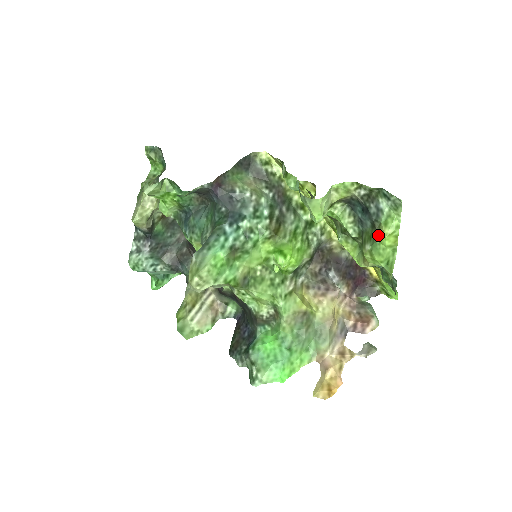
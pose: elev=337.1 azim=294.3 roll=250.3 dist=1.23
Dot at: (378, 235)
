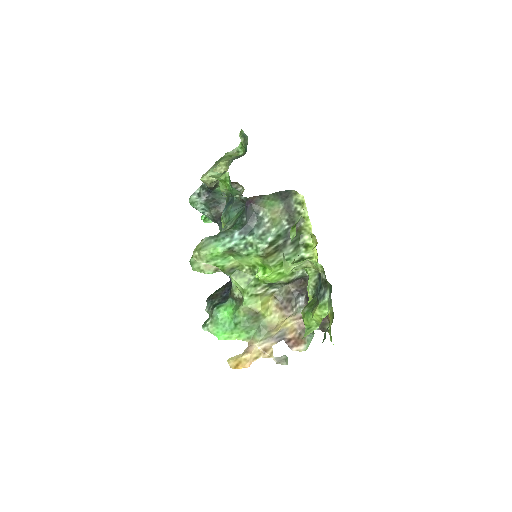
Dot at: (313, 309)
